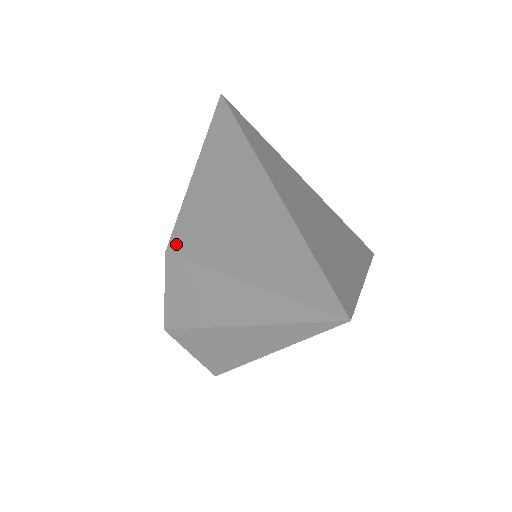
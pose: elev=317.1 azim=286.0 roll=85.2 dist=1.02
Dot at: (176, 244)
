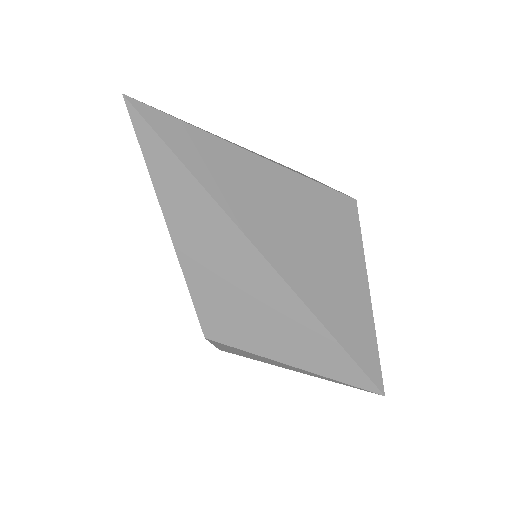
Dot at: (211, 332)
